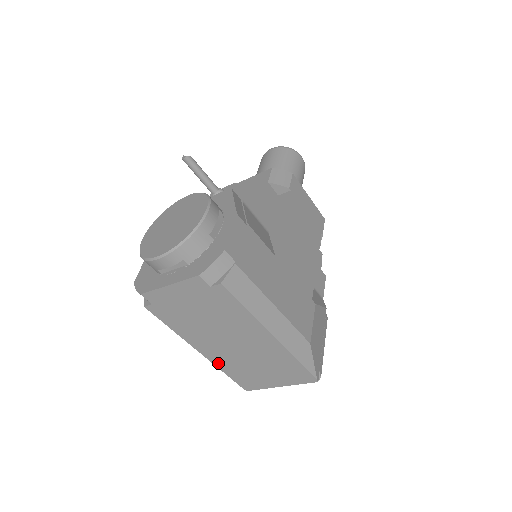
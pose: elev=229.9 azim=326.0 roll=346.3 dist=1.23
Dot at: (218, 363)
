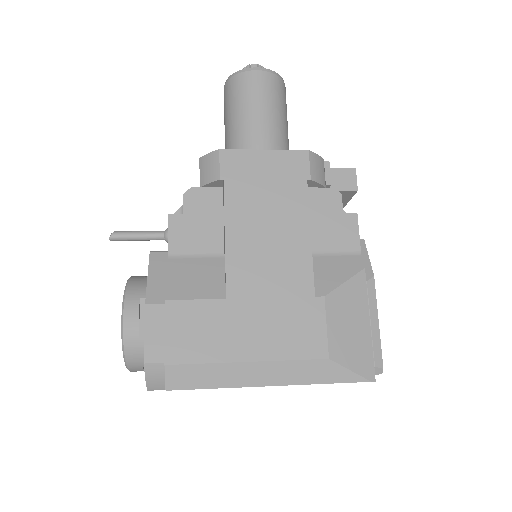
Dot at: occluded
